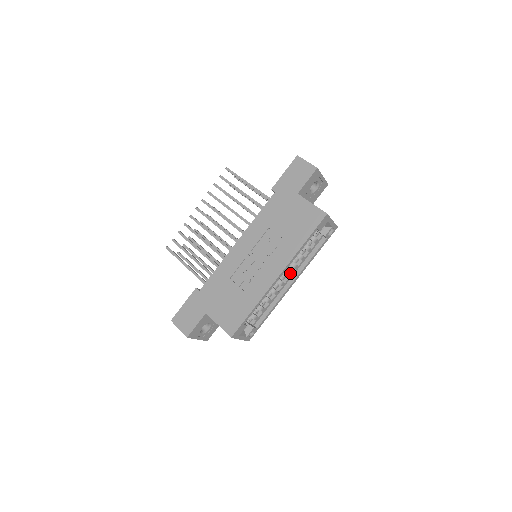
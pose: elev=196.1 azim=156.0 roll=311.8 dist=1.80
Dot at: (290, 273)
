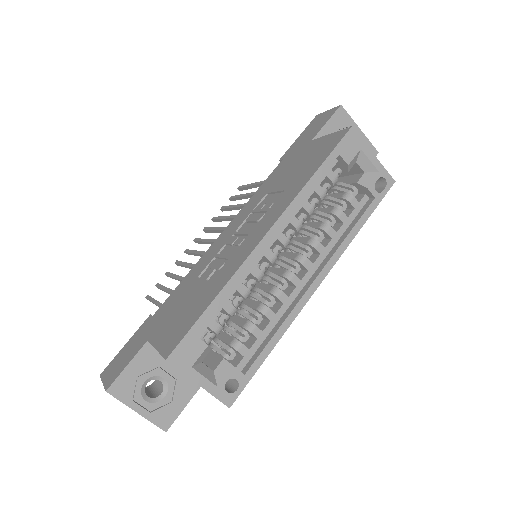
Dot at: (310, 263)
